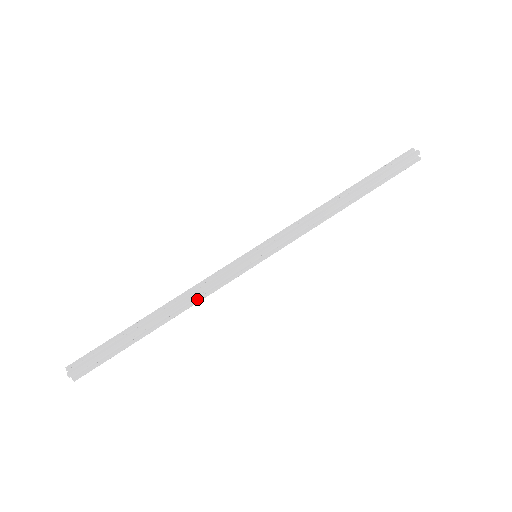
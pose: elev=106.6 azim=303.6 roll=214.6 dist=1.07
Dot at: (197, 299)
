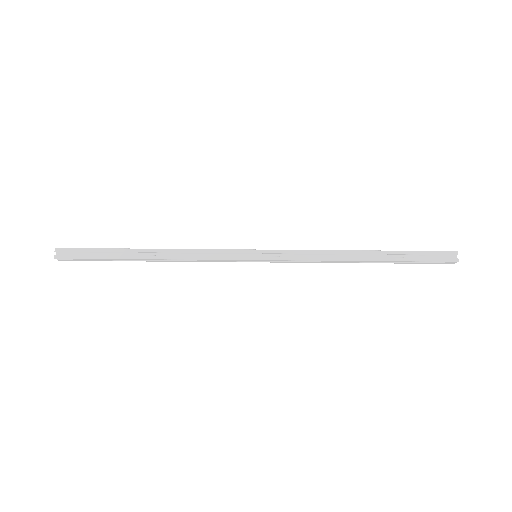
Dot at: (187, 261)
